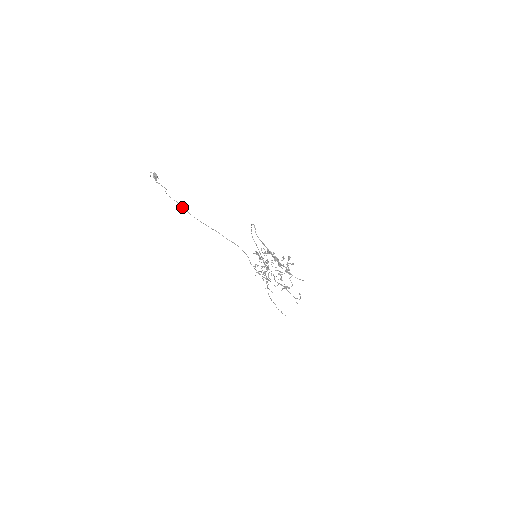
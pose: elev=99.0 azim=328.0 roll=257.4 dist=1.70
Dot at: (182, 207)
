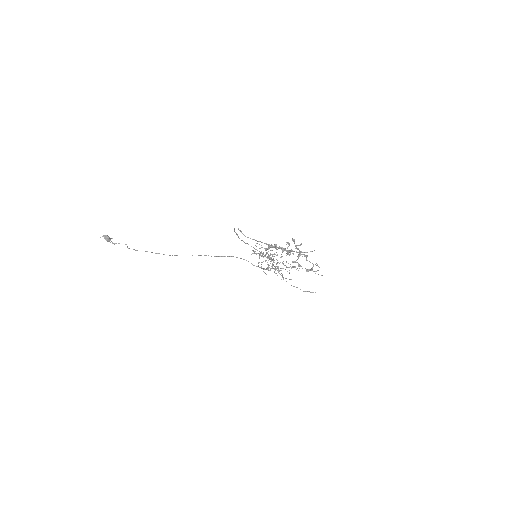
Dot at: occluded
